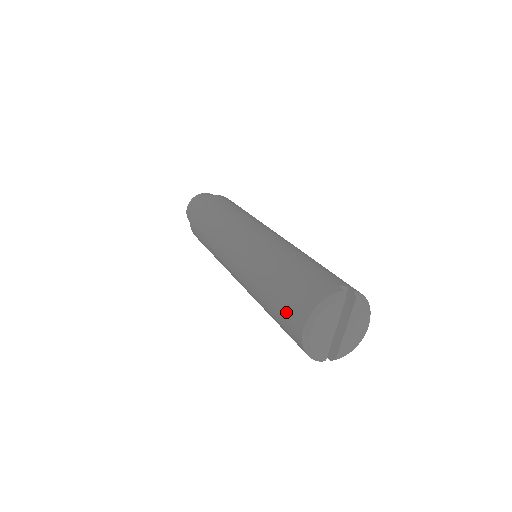
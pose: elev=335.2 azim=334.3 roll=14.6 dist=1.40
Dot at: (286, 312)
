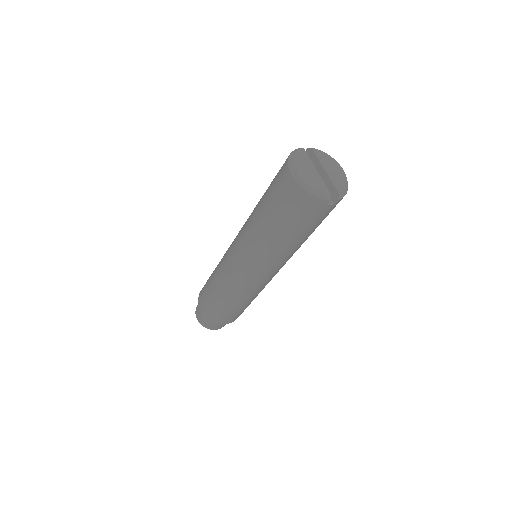
Dot at: (279, 194)
